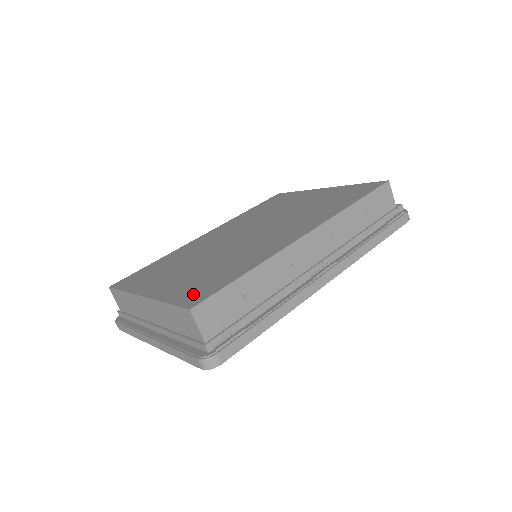
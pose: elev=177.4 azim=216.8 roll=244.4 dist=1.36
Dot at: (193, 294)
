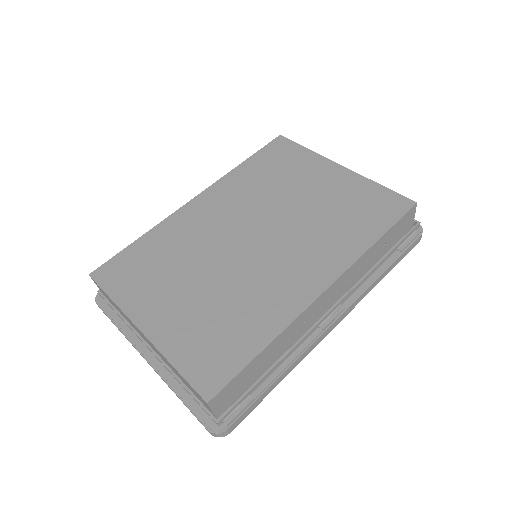
Dot at: (205, 367)
